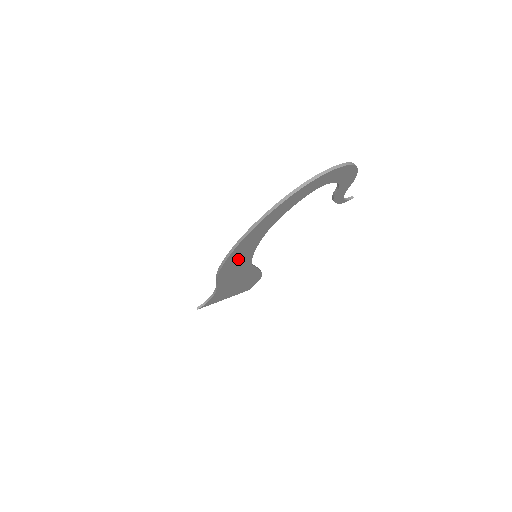
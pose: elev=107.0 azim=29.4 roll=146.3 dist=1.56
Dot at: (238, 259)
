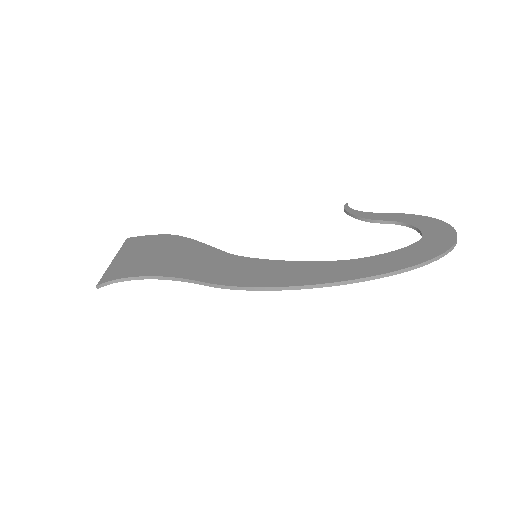
Dot at: (270, 276)
